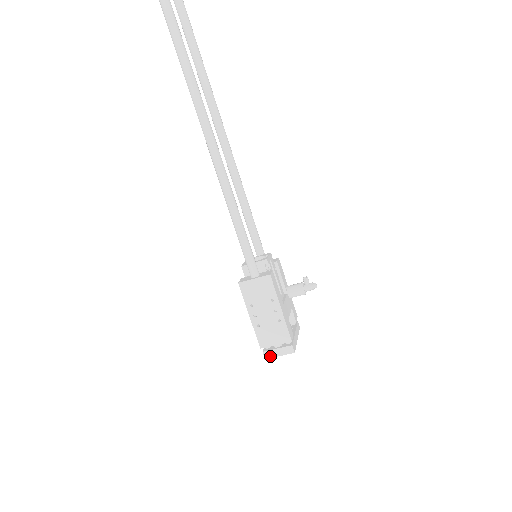
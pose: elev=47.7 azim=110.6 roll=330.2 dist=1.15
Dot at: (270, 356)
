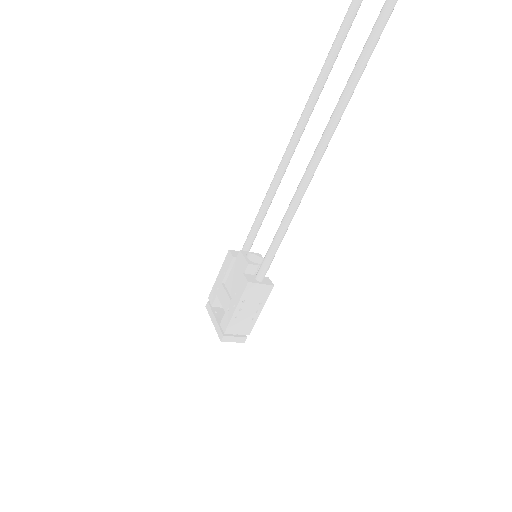
Dot at: (226, 340)
